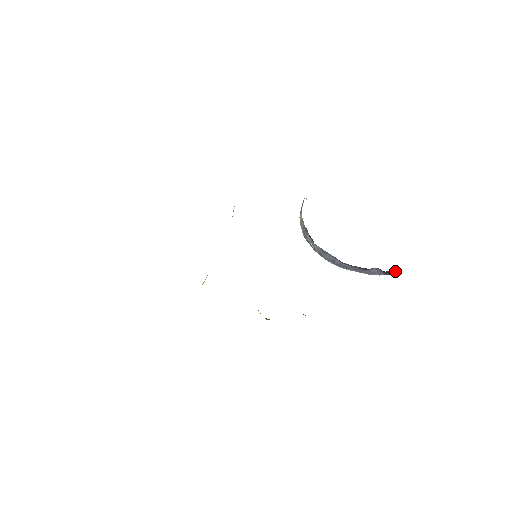
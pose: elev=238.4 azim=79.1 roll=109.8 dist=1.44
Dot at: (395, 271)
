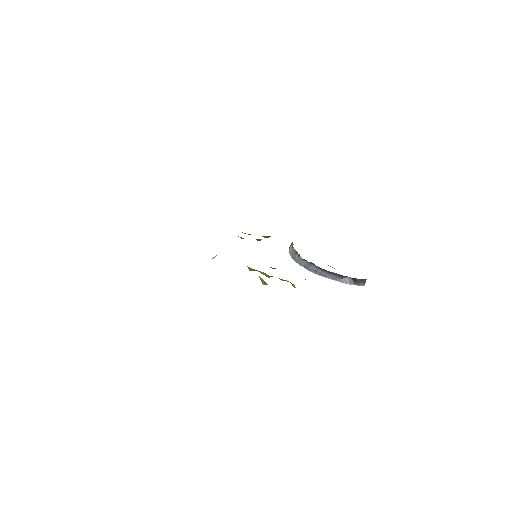
Dot at: (363, 282)
